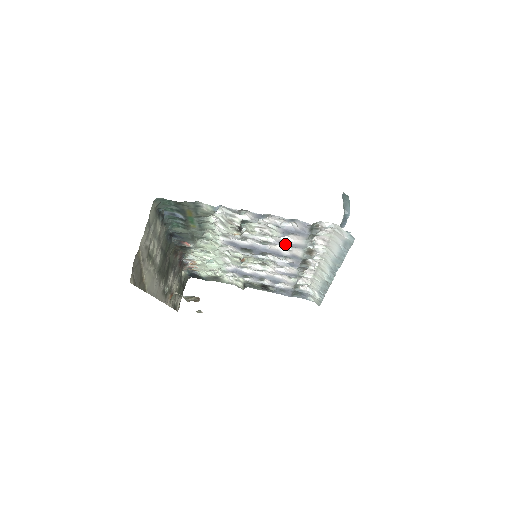
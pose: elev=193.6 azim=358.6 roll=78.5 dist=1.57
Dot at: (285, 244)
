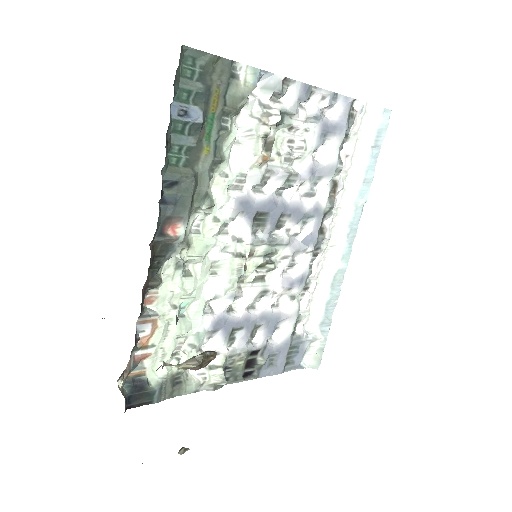
Dot at: (313, 174)
